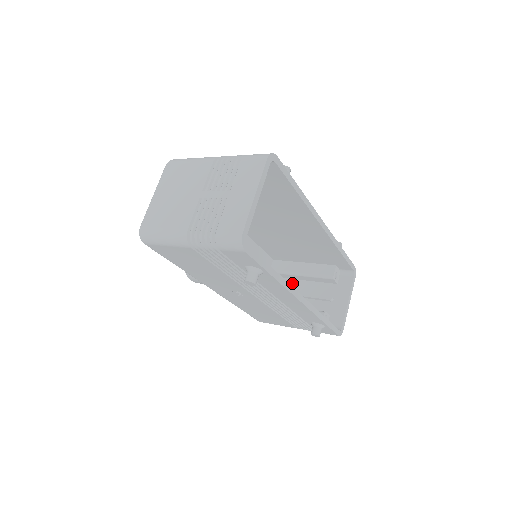
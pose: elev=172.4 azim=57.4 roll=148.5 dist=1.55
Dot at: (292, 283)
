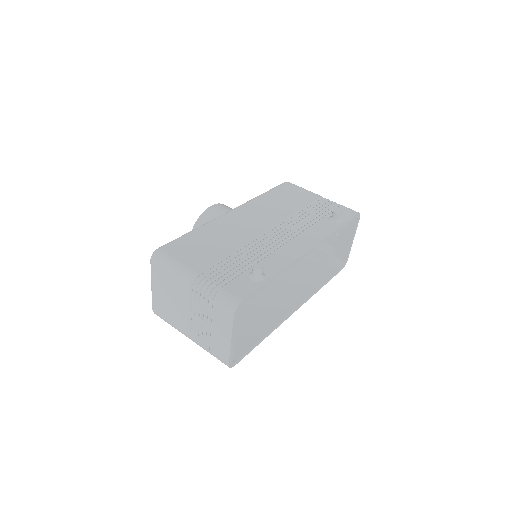
Dot at: occluded
